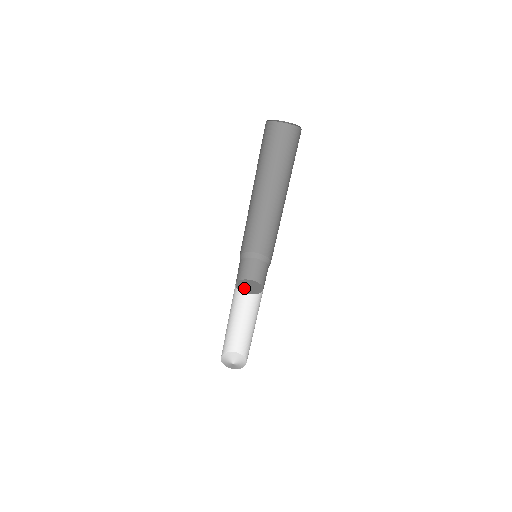
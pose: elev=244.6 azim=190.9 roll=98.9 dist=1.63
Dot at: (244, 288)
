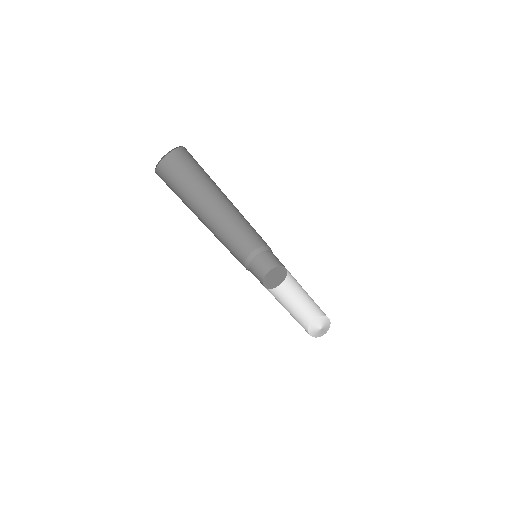
Dot at: (273, 283)
